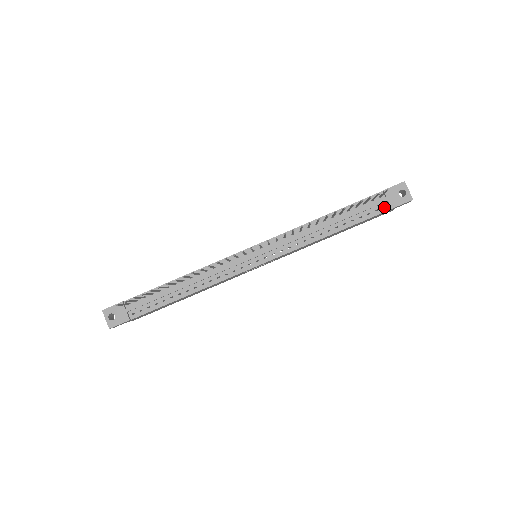
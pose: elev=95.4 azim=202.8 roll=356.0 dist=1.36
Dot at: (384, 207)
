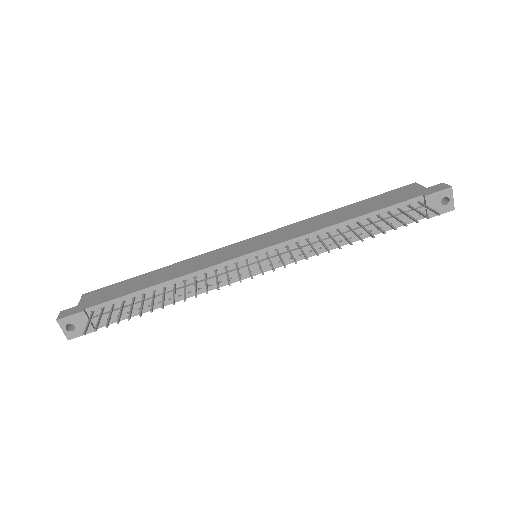
Dot at: occluded
